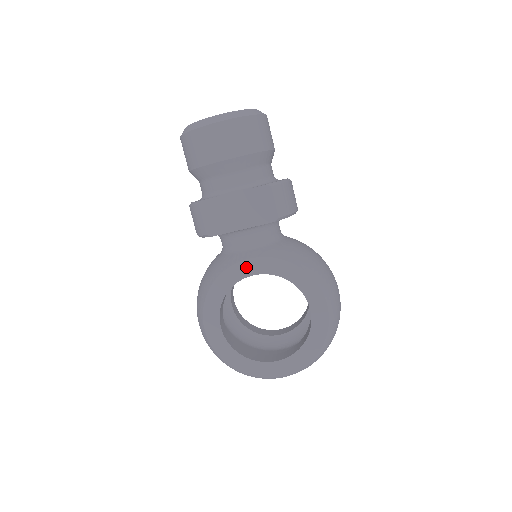
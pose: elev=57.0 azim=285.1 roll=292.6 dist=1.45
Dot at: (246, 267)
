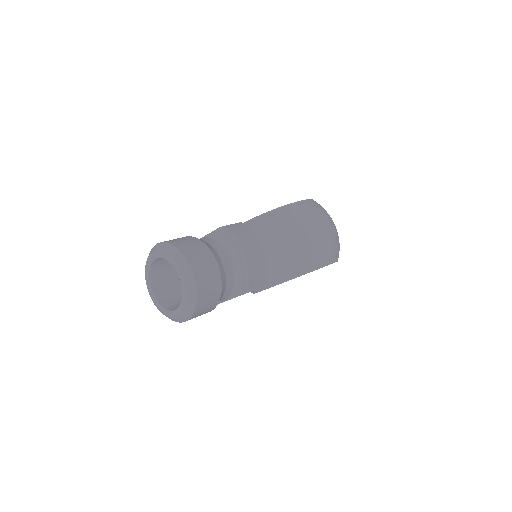
Dot at: occluded
